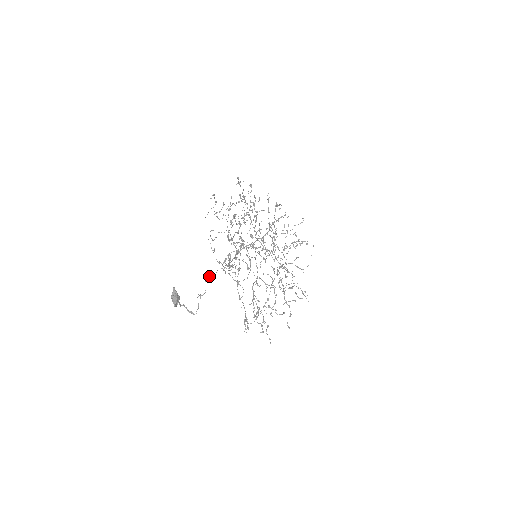
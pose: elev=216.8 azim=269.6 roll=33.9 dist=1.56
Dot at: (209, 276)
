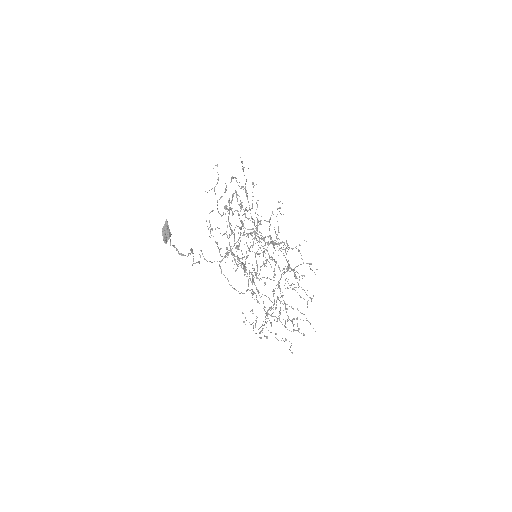
Dot at: (204, 258)
